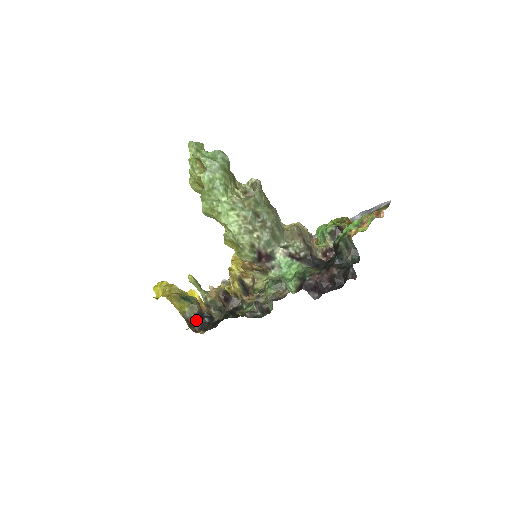
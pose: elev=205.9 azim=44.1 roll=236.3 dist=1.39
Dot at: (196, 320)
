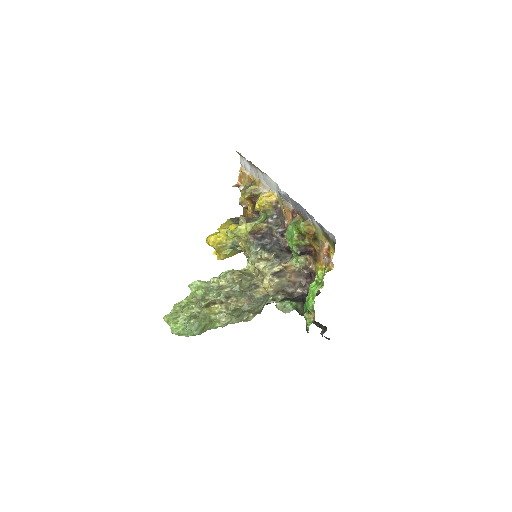
Dot at: occluded
